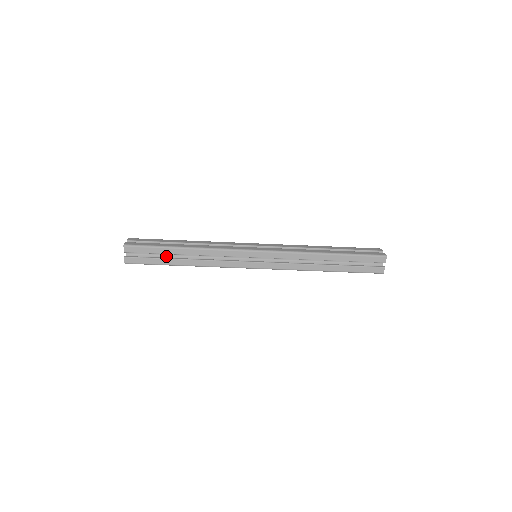
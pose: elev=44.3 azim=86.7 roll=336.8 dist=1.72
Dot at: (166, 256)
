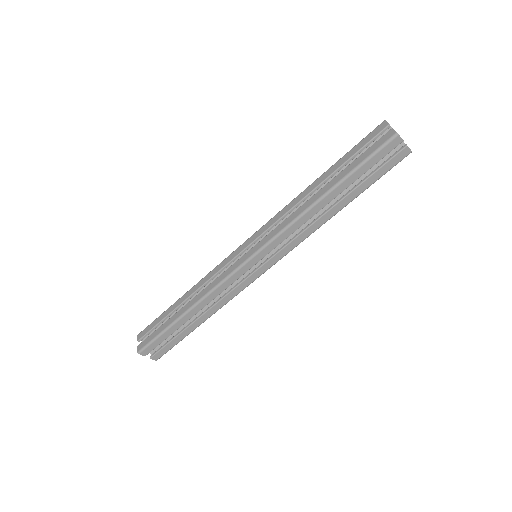
Dot at: occluded
